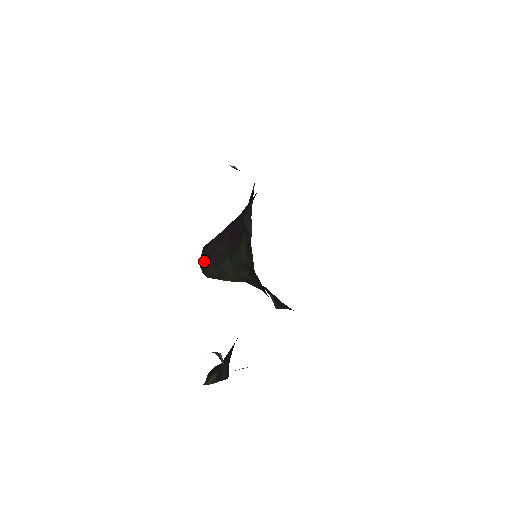
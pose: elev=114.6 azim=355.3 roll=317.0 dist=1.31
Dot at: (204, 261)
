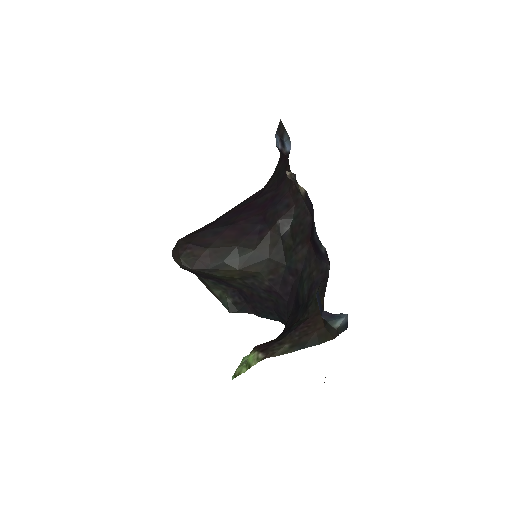
Dot at: (192, 252)
